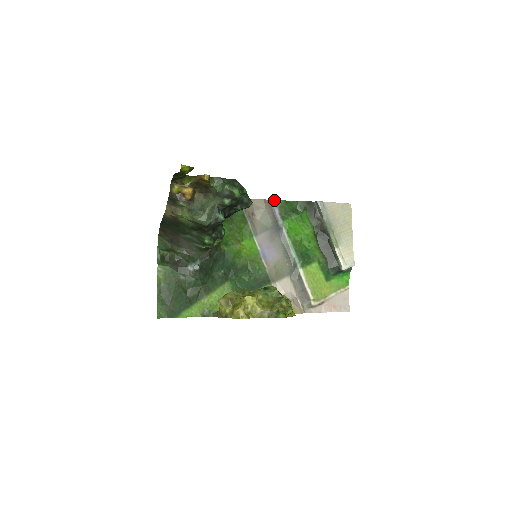
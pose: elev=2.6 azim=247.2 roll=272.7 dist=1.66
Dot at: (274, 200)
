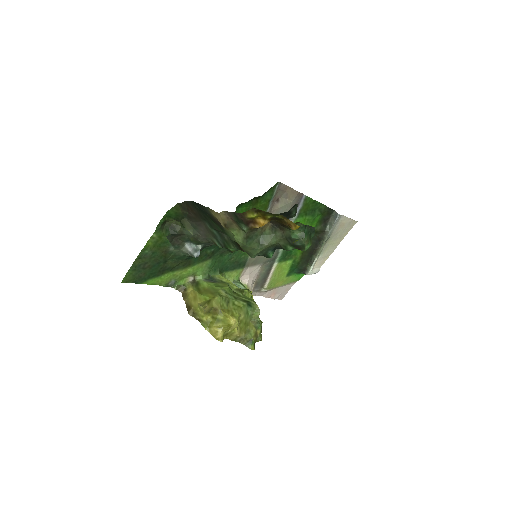
Dot at: occluded
